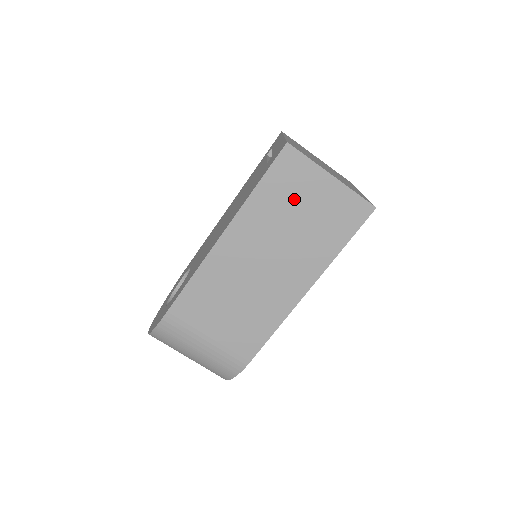
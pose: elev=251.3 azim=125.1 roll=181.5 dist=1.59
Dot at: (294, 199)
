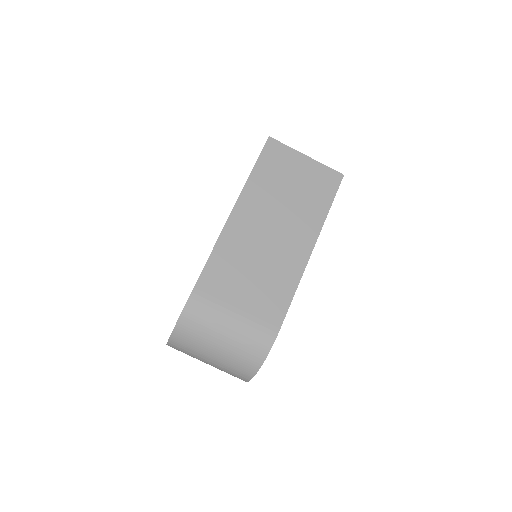
Dot at: (283, 175)
